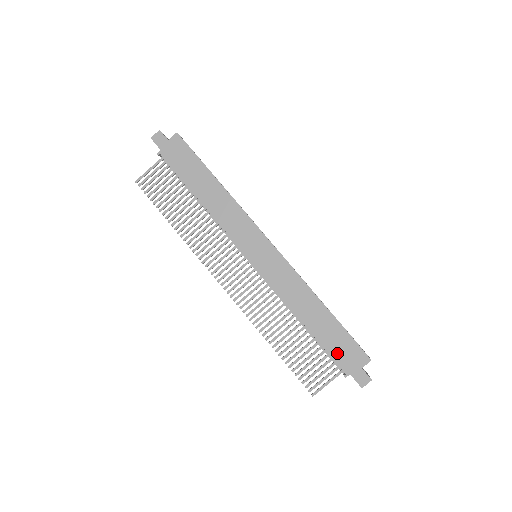
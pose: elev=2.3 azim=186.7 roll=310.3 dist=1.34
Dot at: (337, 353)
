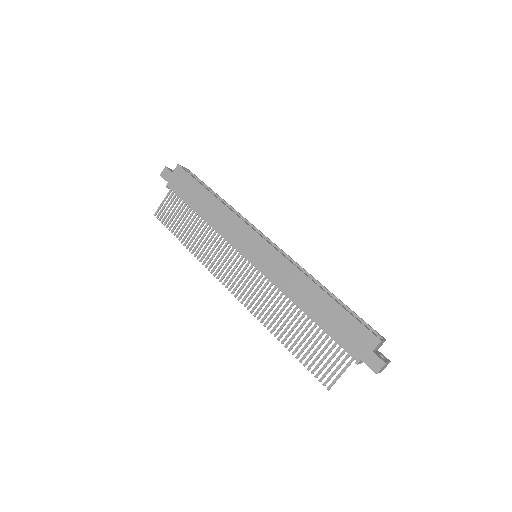
Dot at: (343, 338)
